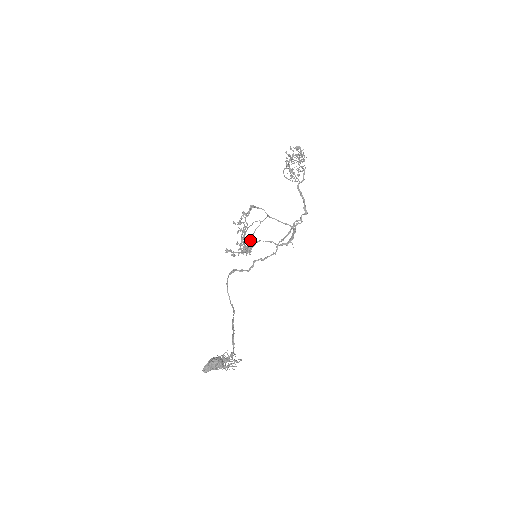
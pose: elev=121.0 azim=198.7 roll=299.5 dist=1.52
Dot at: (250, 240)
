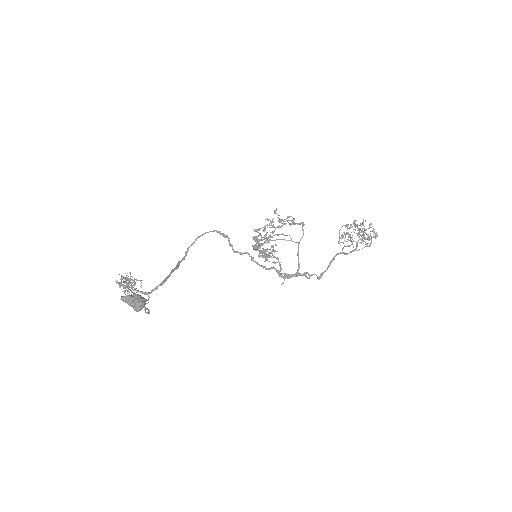
Dot at: (268, 240)
